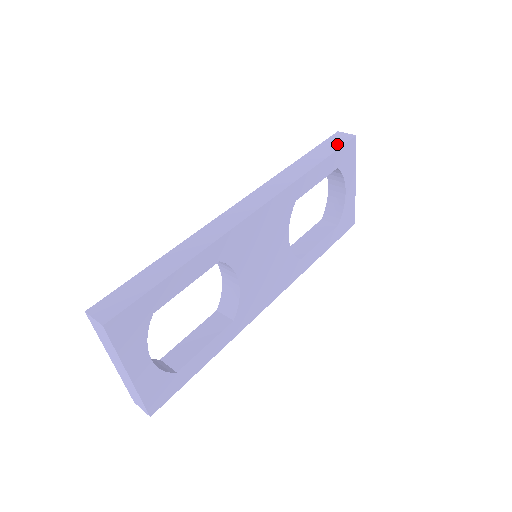
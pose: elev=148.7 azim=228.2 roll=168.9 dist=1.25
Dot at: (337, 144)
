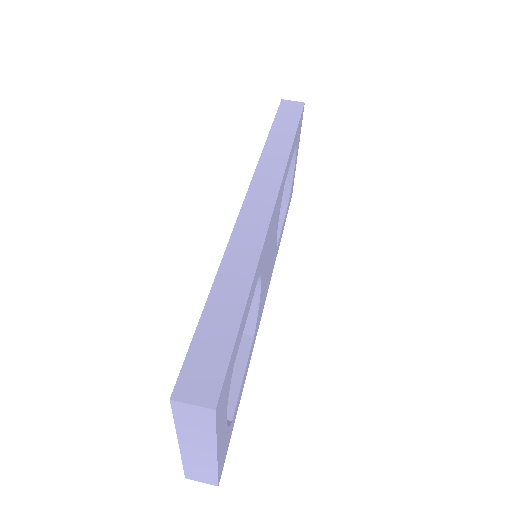
Dot at: (294, 114)
